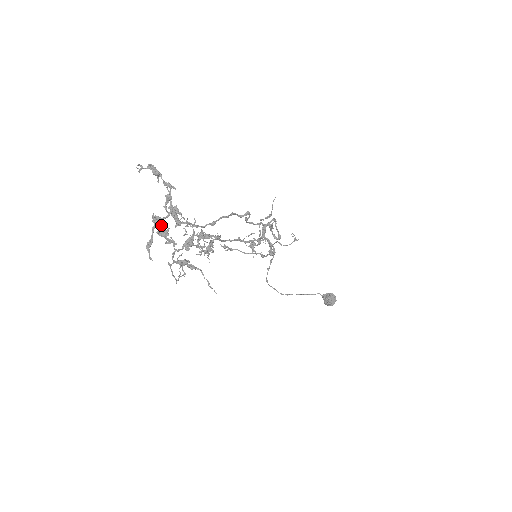
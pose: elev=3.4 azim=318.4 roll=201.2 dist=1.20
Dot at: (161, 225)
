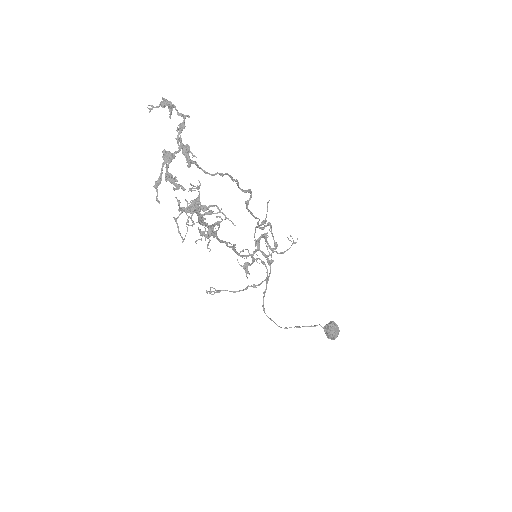
Dot at: occluded
